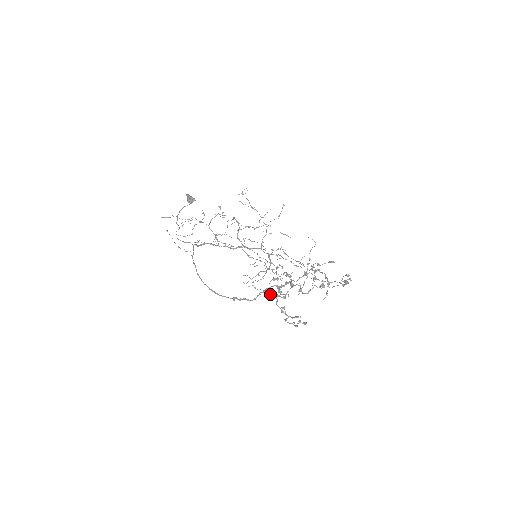
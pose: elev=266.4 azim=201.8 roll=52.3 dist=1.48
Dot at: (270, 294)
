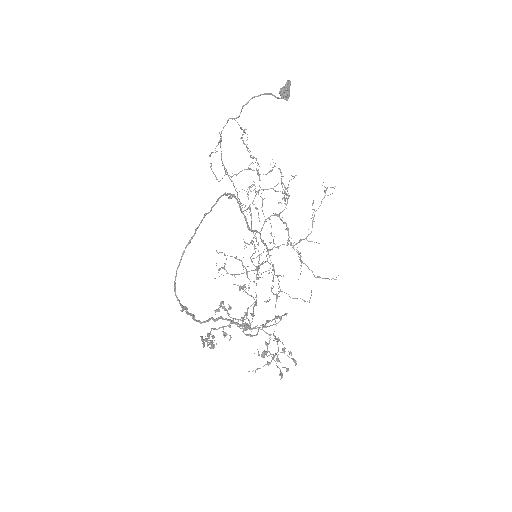
Dot at: occluded
